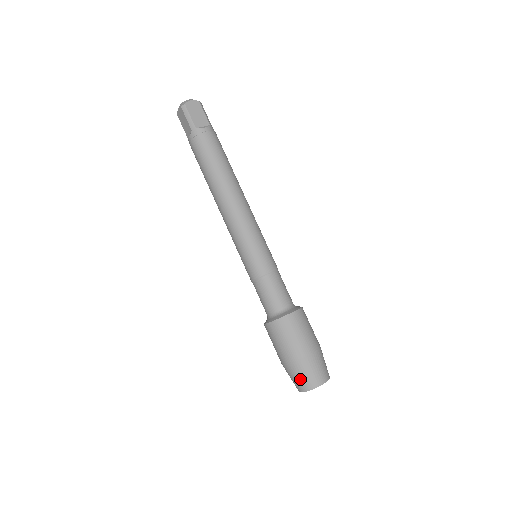
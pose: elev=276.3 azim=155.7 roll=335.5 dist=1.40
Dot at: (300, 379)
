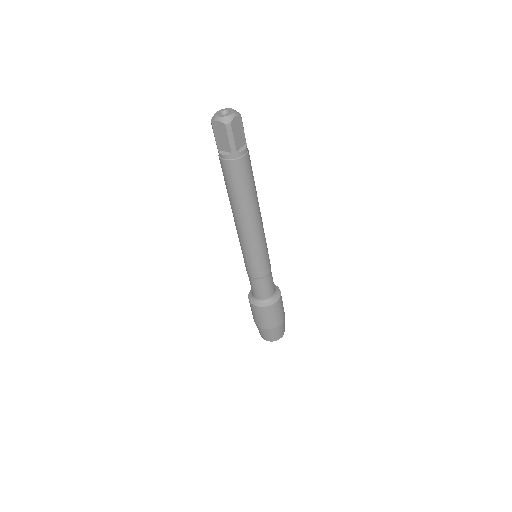
Dot at: occluded
